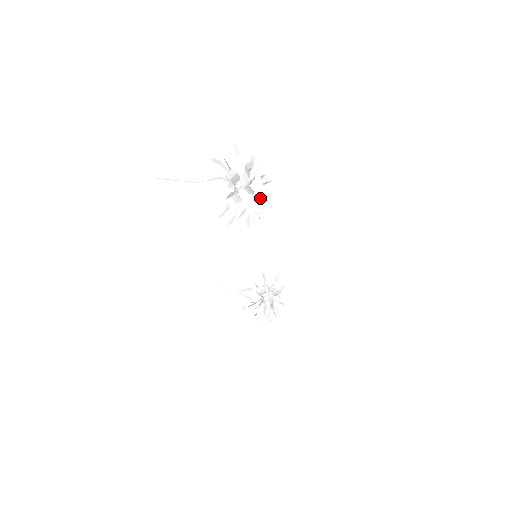
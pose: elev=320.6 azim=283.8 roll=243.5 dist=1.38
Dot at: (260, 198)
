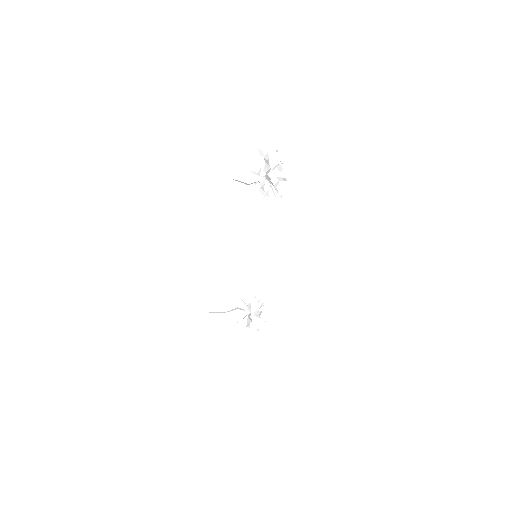
Dot at: (284, 177)
